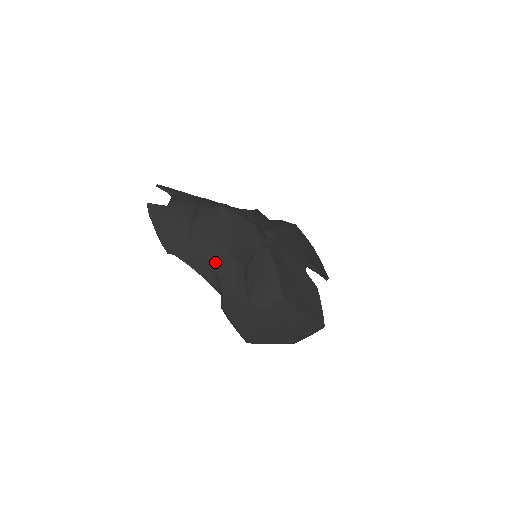
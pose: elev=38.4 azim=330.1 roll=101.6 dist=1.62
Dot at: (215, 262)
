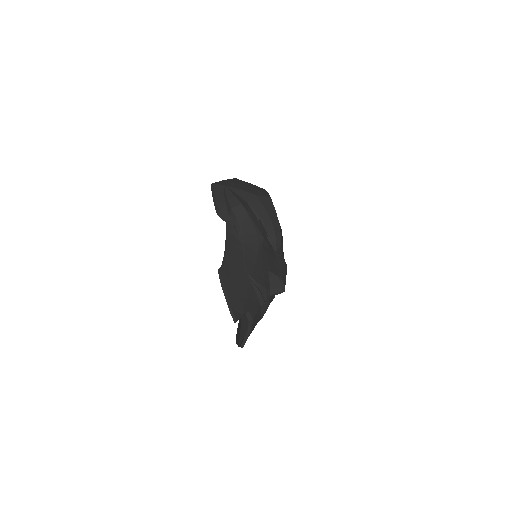
Dot at: occluded
